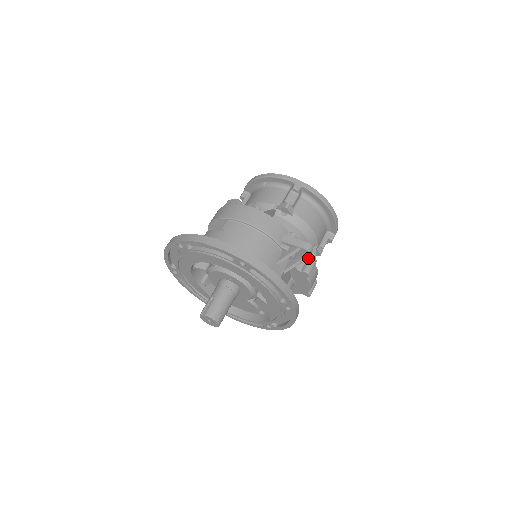
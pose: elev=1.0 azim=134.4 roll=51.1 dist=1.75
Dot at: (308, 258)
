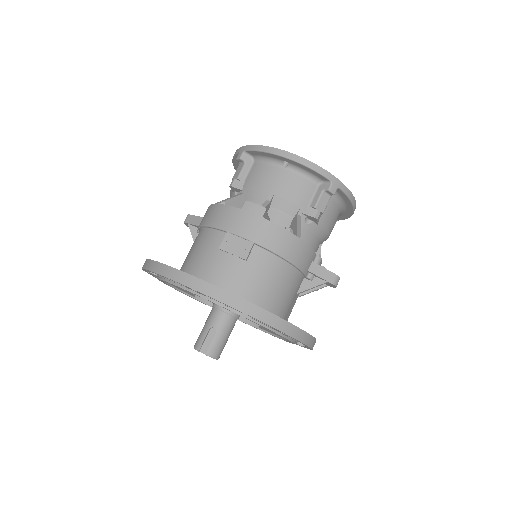
Dot at: occluded
